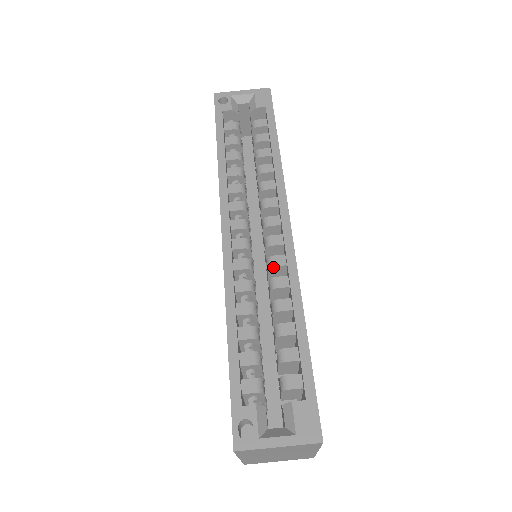
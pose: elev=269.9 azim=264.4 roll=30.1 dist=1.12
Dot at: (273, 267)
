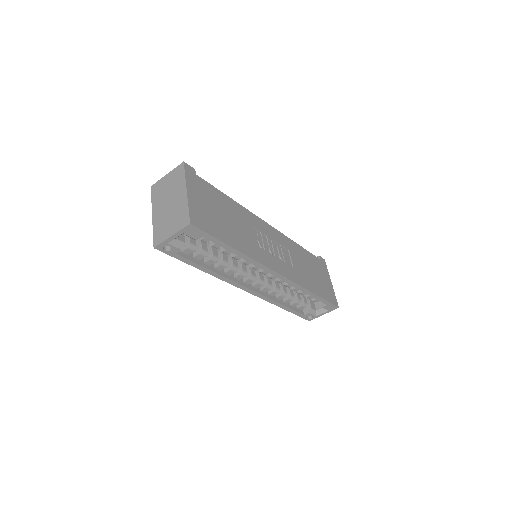
Dot at: occluded
